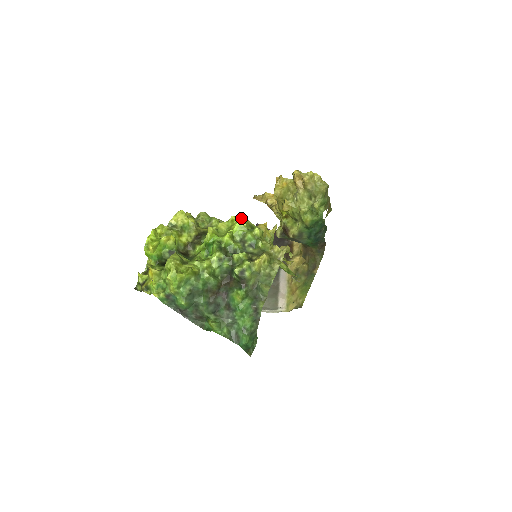
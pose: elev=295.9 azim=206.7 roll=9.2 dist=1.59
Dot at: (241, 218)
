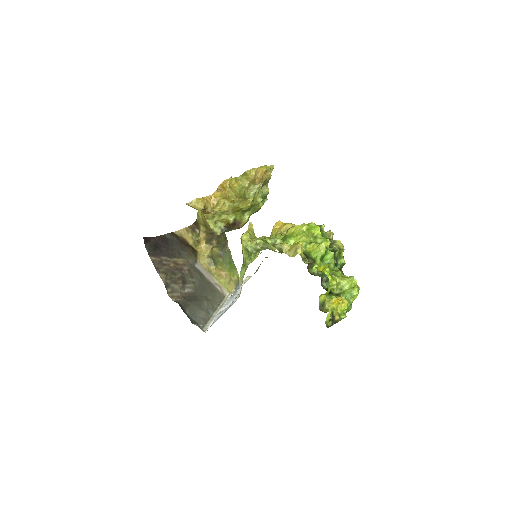
Dot at: (311, 224)
